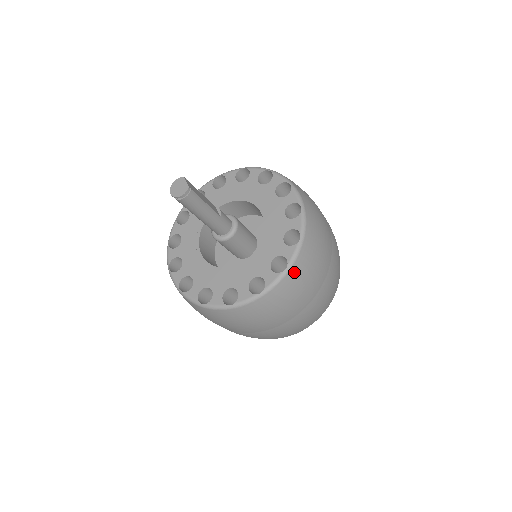
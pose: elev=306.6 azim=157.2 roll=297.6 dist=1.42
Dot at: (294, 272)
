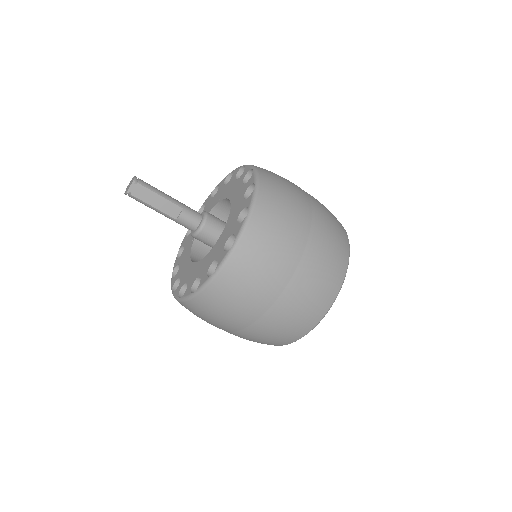
Dot at: (187, 306)
